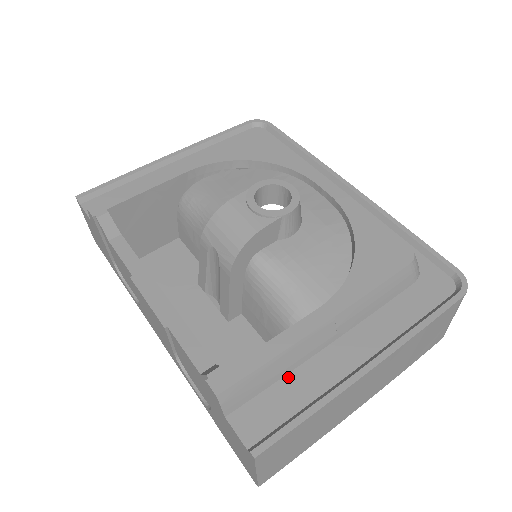
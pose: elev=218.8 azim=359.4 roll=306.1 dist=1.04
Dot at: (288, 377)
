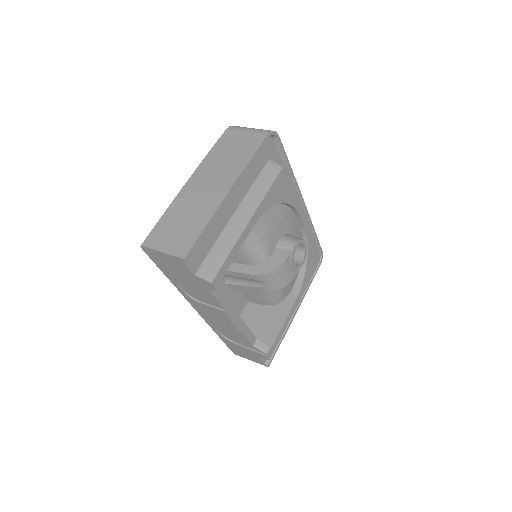
Dot at: occluded
